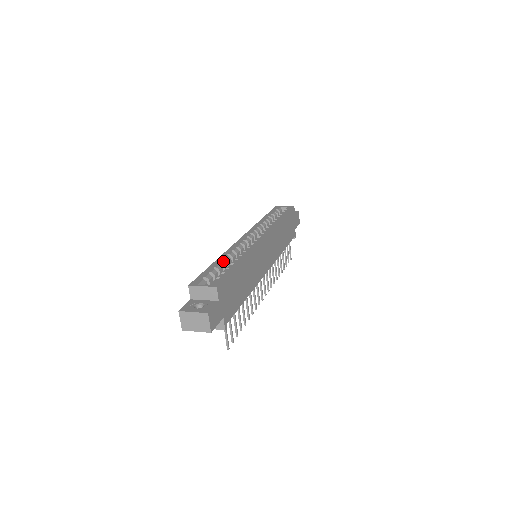
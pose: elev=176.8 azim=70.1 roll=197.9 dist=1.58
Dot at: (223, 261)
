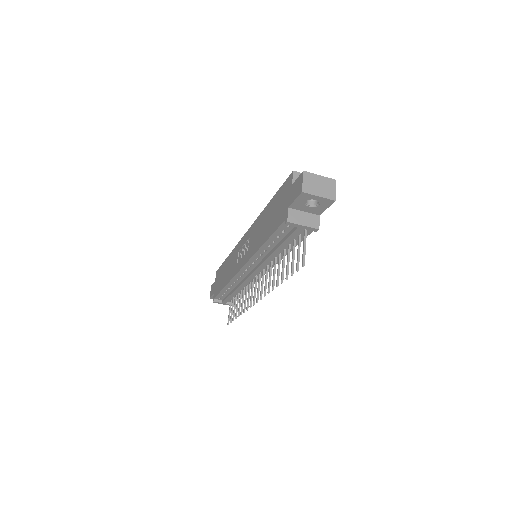
Dot at: occluded
